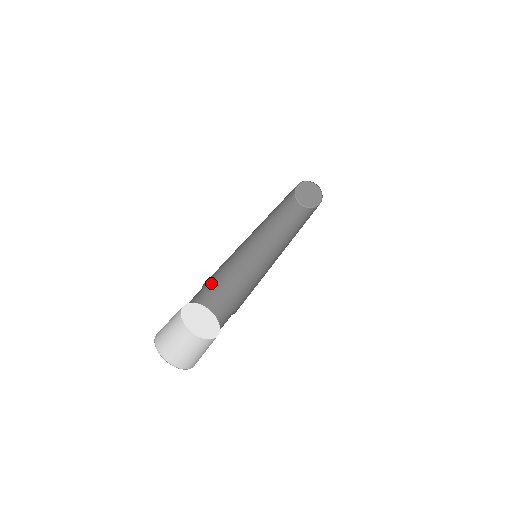
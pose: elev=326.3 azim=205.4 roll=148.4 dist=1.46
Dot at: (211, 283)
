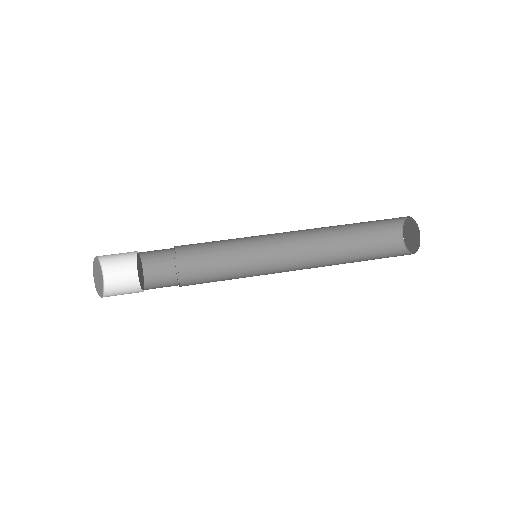
Dot at: (195, 257)
